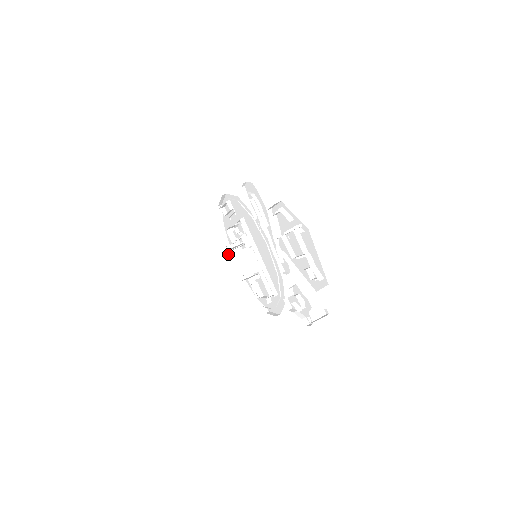
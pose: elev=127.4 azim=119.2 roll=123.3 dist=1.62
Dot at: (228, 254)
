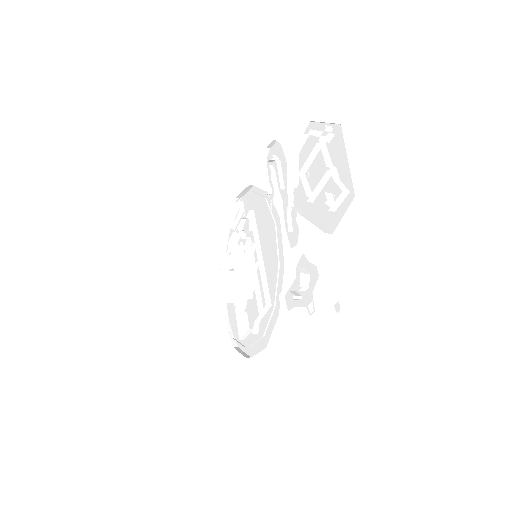
Dot at: (221, 268)
